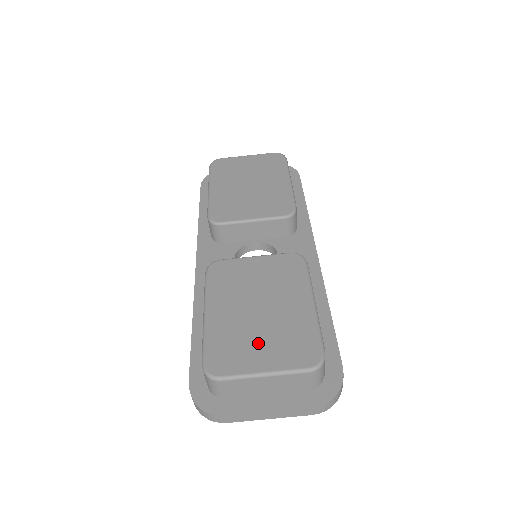
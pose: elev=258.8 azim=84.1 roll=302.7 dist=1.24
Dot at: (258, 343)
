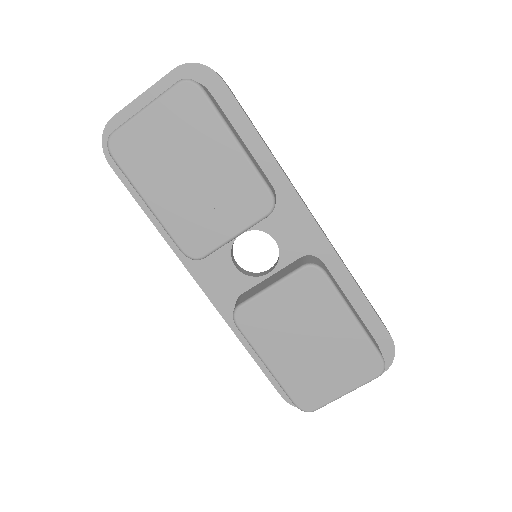
Dot at: (328, 374)
